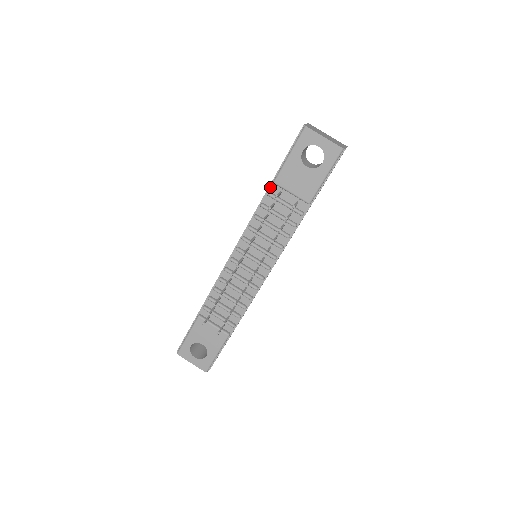
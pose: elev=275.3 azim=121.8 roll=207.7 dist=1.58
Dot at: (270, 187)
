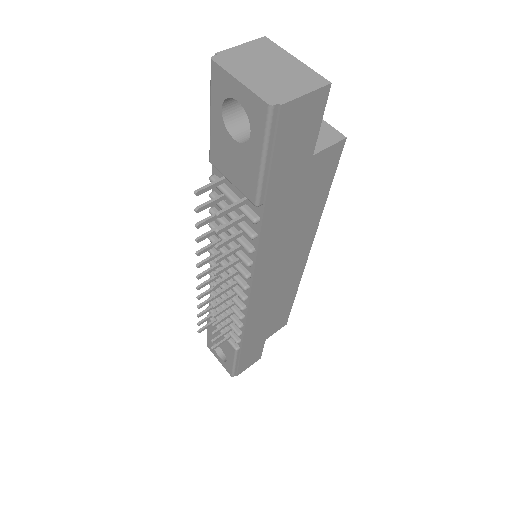
Dot at: (214, 167)
